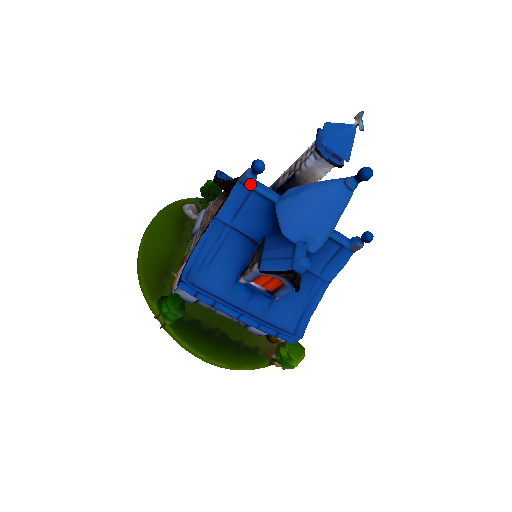
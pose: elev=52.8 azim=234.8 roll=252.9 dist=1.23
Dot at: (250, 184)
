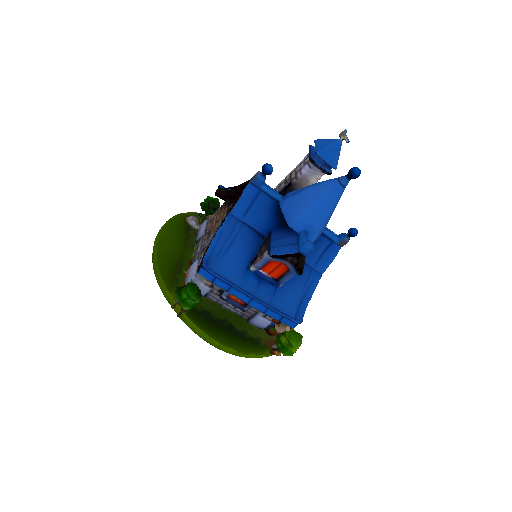
Dot at: (260, 185)
